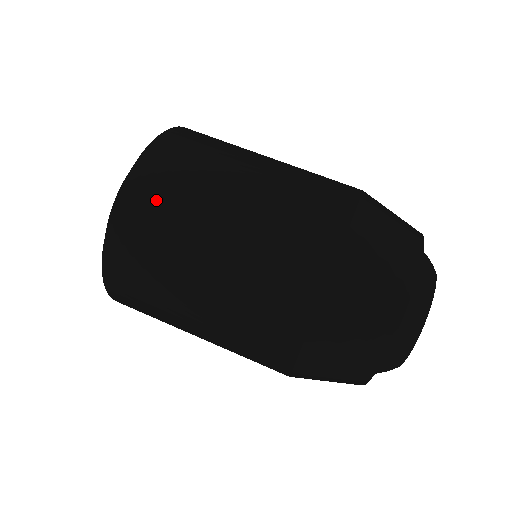
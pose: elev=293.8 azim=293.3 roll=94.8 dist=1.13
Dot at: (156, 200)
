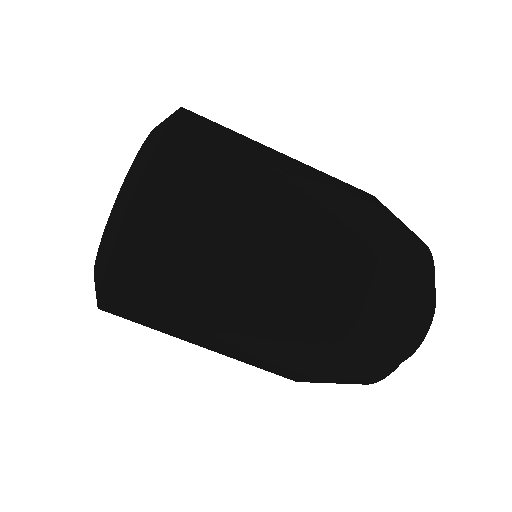
Dot at: (142, 302)
